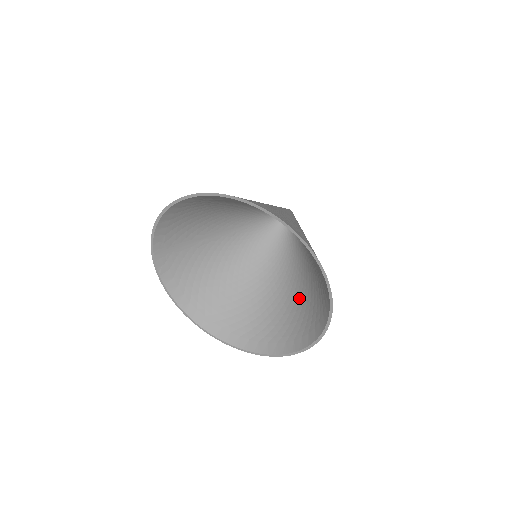
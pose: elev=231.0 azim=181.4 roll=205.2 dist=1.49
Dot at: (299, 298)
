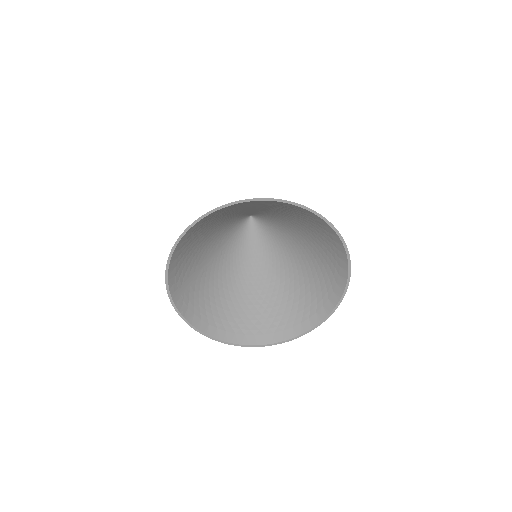
Dot at: (306, 272)
